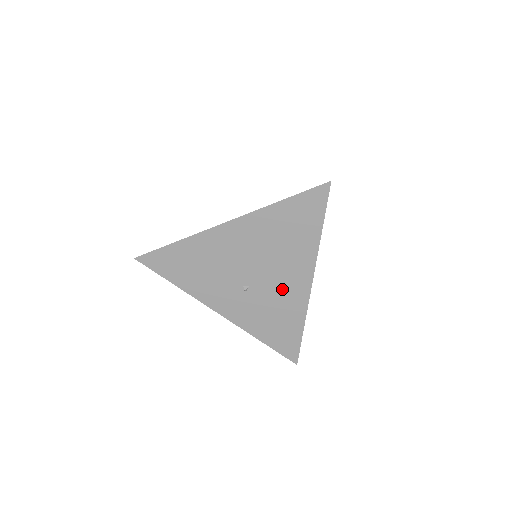
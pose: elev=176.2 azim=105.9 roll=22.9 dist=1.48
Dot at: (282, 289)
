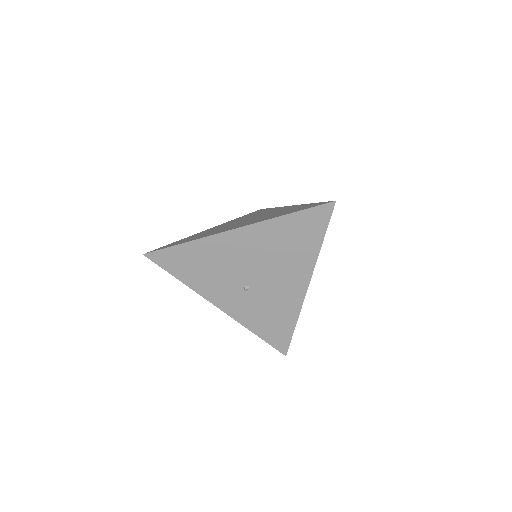
Dot at: (280, 291)
